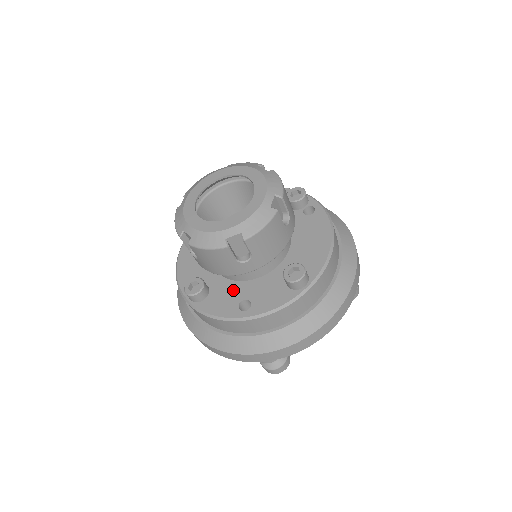
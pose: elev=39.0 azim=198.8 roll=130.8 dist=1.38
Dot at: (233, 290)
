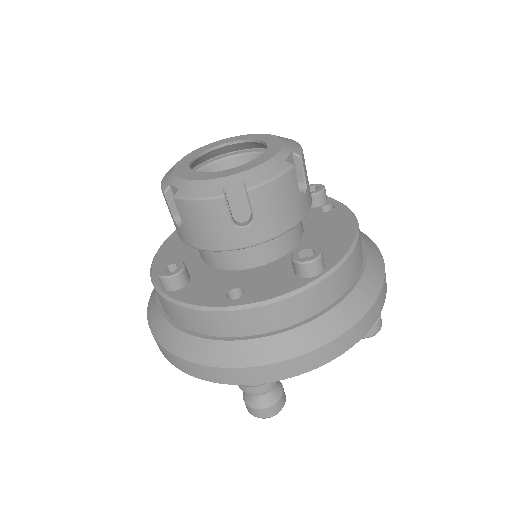
Dot at: (222, 279)
